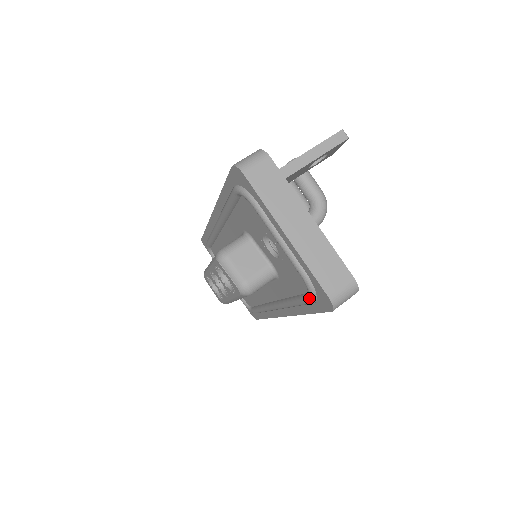
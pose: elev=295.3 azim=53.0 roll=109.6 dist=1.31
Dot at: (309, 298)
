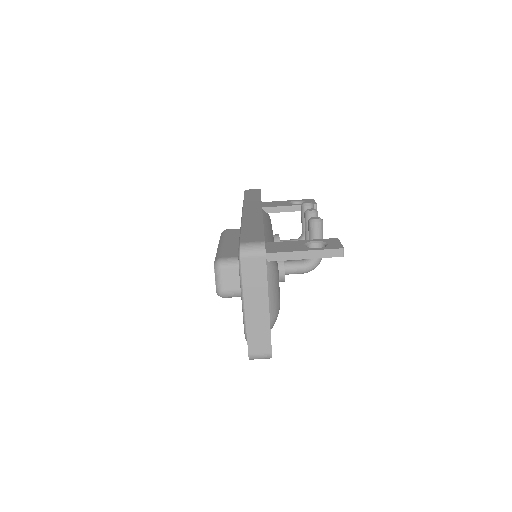
Dot at: occluded
